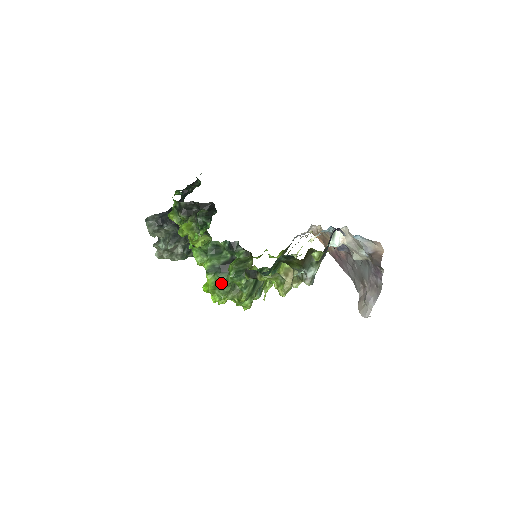
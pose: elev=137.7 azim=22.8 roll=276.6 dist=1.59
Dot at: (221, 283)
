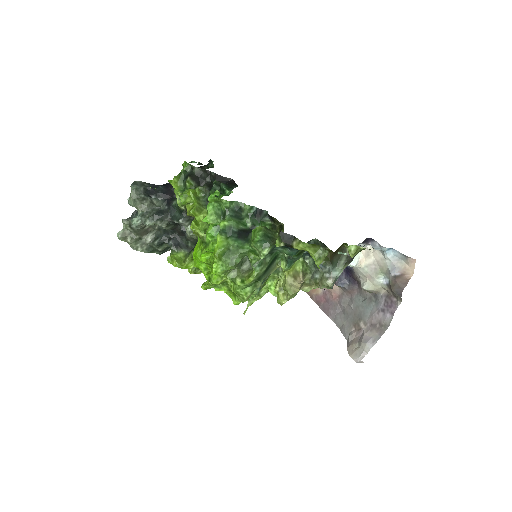
Dot at: (232, 250)
